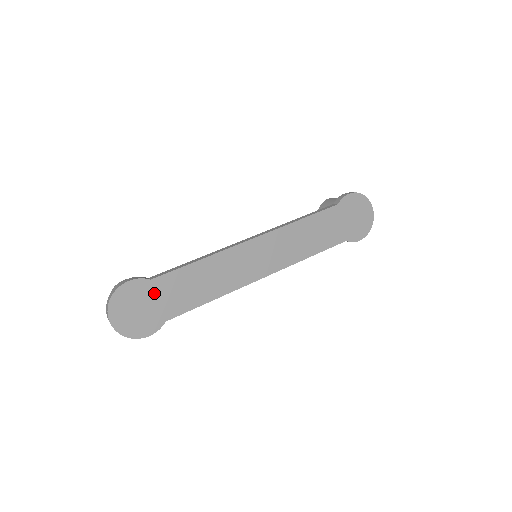
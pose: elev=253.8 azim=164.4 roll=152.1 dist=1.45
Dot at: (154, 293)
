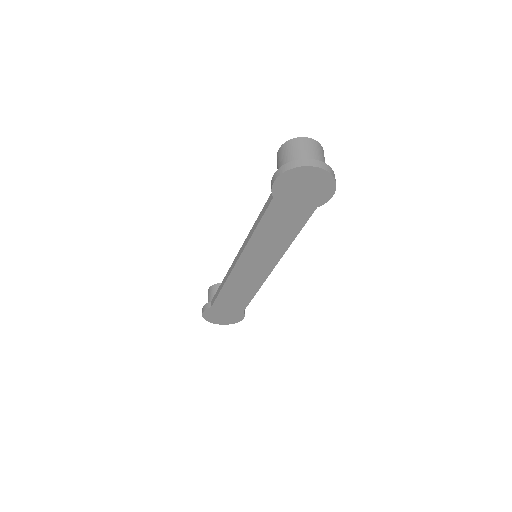
Dot at: (221, 309)
